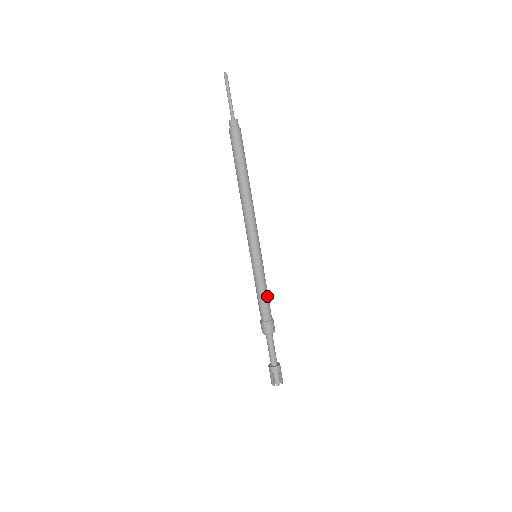
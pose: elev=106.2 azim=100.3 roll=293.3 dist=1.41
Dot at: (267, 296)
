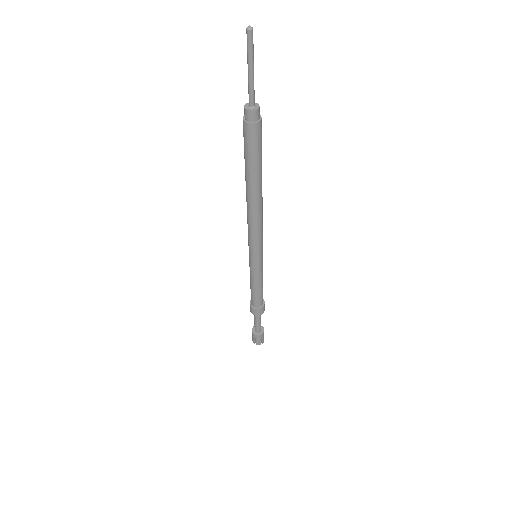
Dot at: (262, 289)
